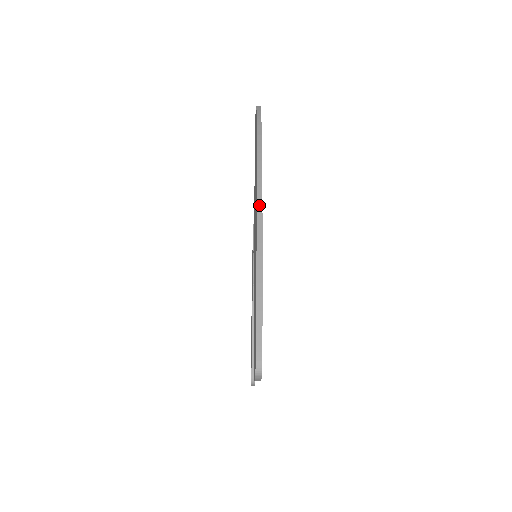
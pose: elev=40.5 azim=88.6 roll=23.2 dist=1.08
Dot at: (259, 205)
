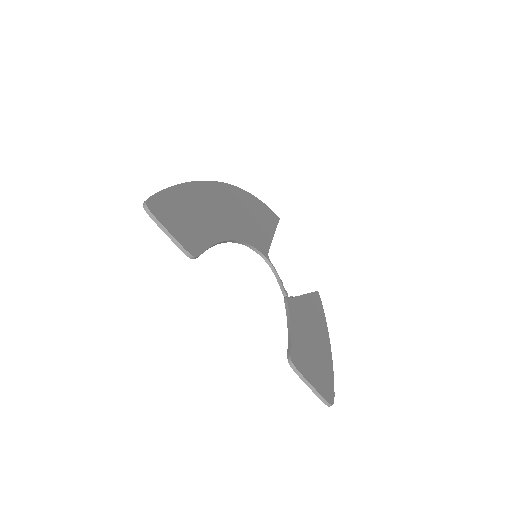
Dot at: (191, 182)
